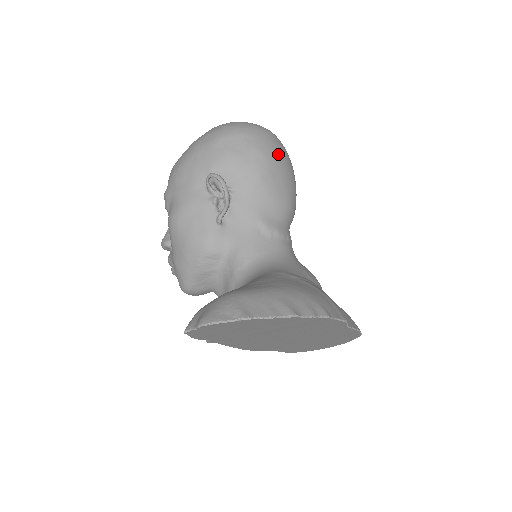
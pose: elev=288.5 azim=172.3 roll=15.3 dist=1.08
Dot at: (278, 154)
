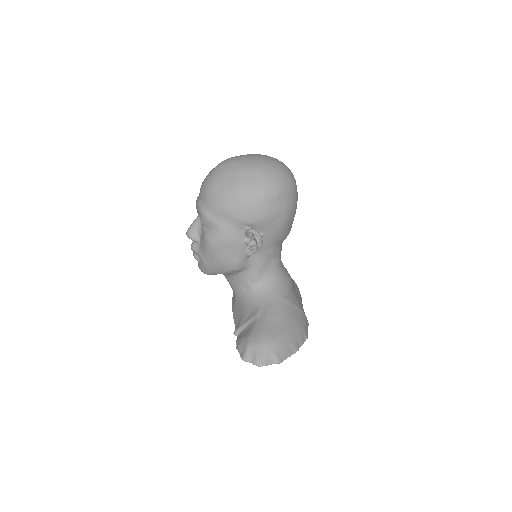
Dot at: (295, 204)
